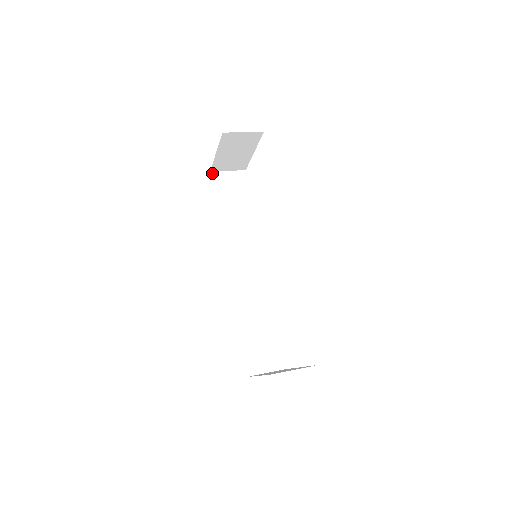
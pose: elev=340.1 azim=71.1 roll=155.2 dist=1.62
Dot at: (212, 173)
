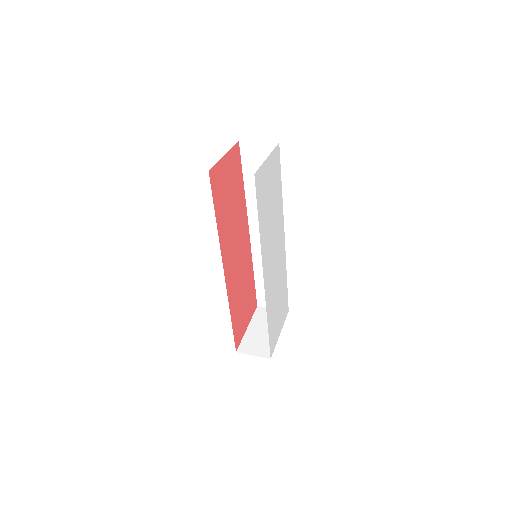
Dot at: (241, 142)
